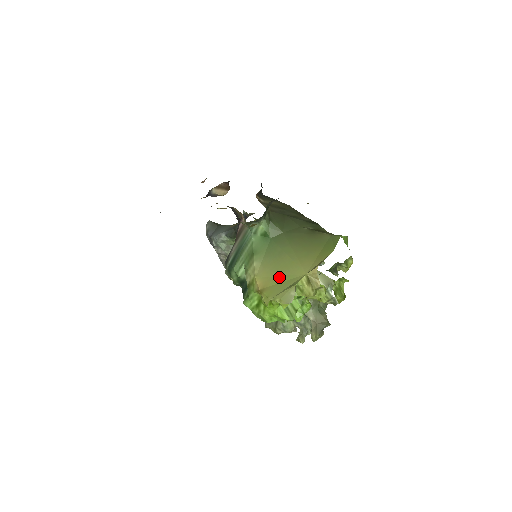
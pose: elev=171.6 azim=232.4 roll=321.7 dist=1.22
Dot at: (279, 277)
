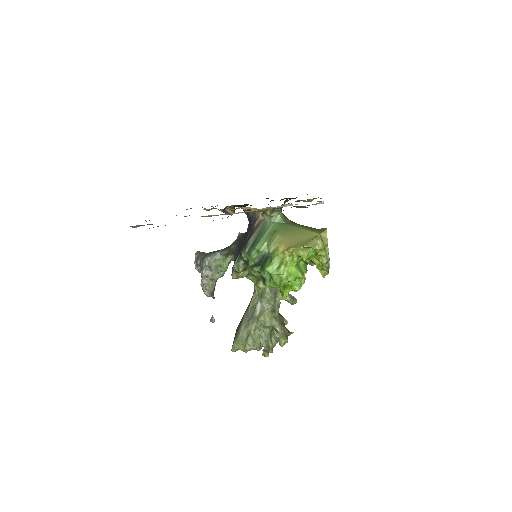
Dot at: (300, 239)
